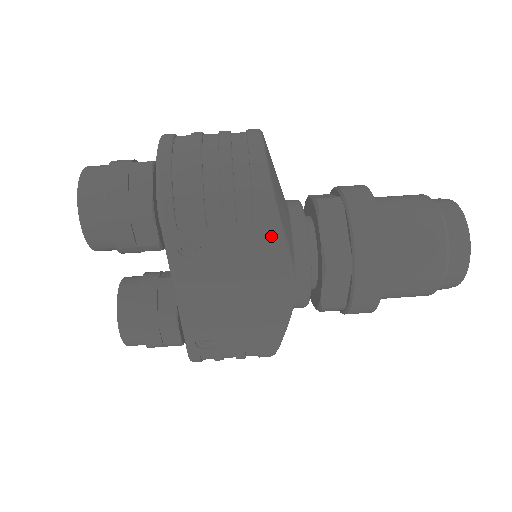
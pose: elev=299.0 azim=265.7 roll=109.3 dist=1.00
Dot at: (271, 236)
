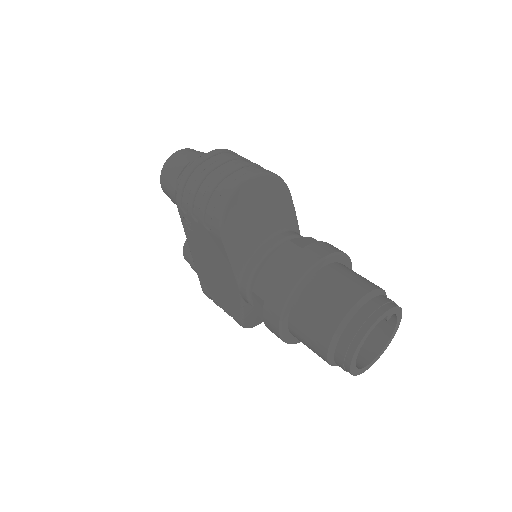
Dot at: (220, 243)
